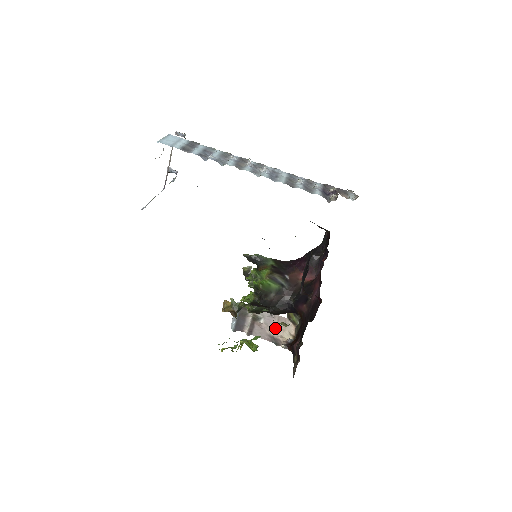
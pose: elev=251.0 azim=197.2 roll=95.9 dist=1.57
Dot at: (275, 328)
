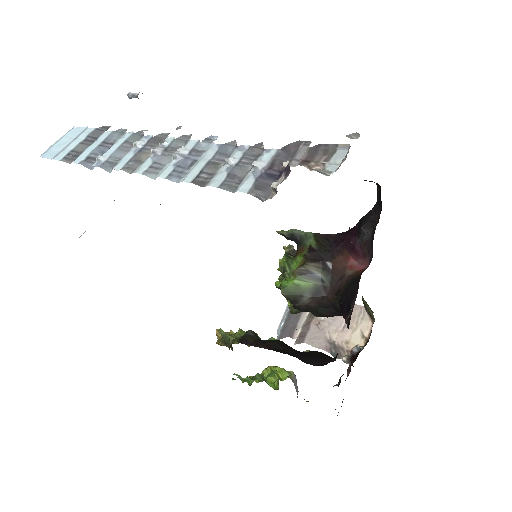
Dot at: (340, 327)
